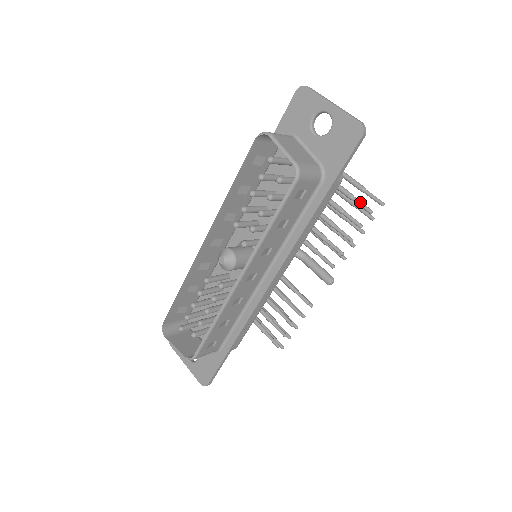
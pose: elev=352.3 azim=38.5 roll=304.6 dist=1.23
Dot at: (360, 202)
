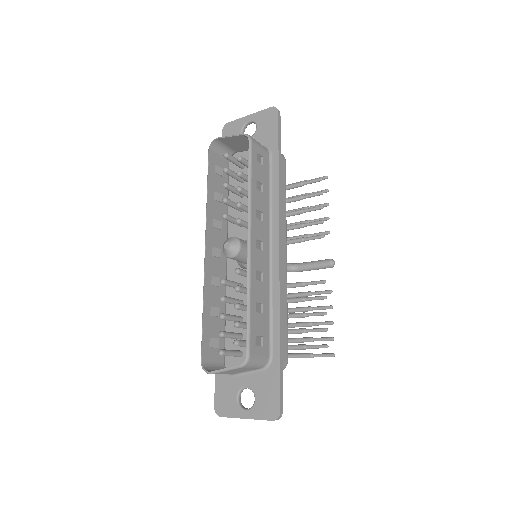
Dot at: (309, 180)
